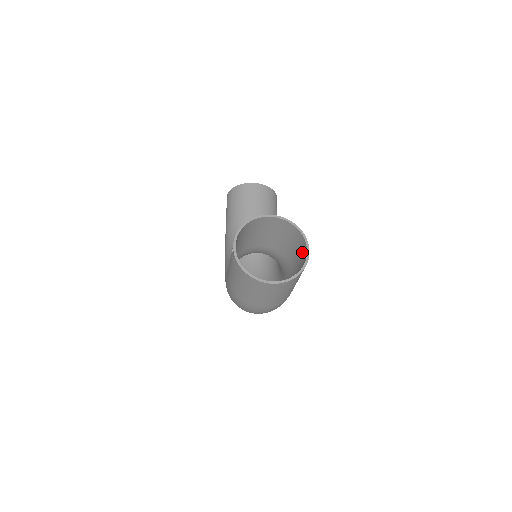
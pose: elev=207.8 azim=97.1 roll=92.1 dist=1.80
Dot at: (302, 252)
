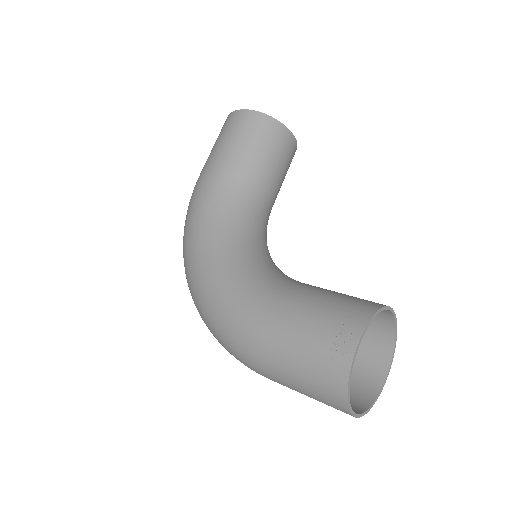
Dot at: (368, 357)
